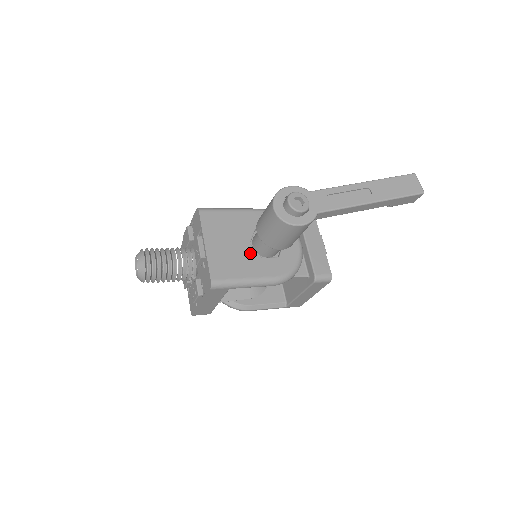
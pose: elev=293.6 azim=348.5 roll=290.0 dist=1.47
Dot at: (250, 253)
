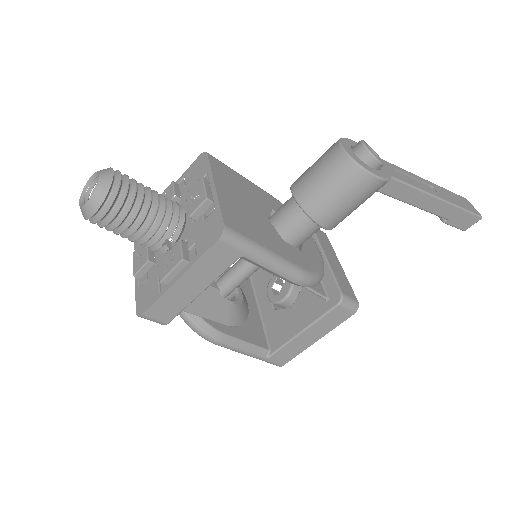
Dot at: (269, 227)
